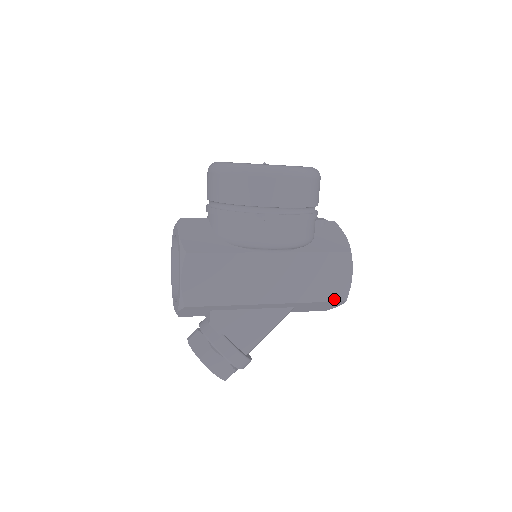
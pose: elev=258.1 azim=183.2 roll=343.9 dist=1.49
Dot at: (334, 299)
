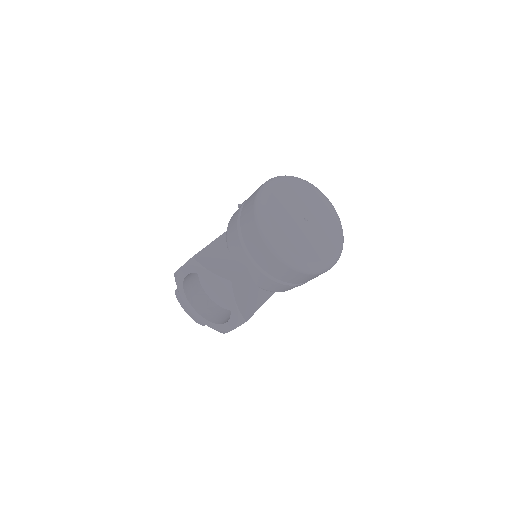
Dot at: occluded
